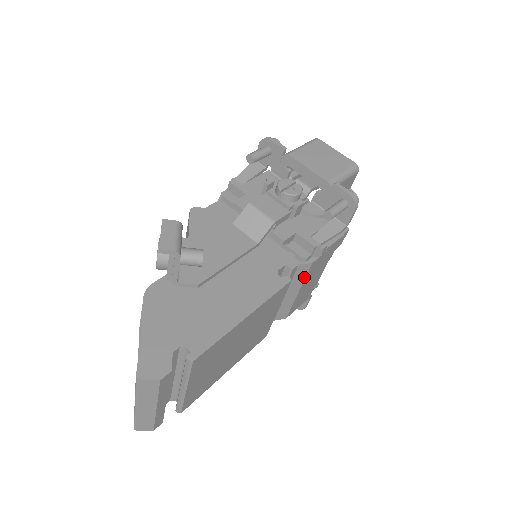
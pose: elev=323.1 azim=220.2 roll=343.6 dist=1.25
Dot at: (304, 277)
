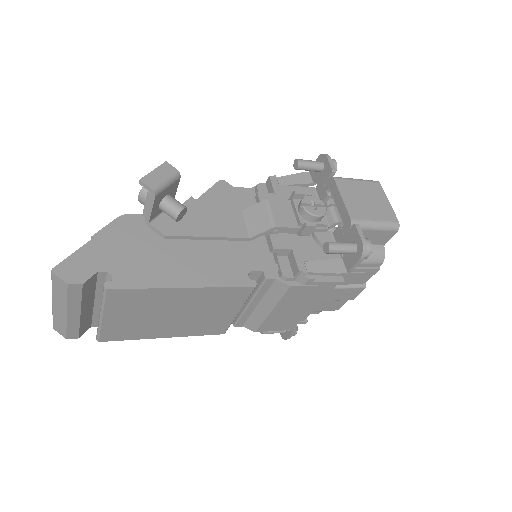
Dot at: (280, 297)
